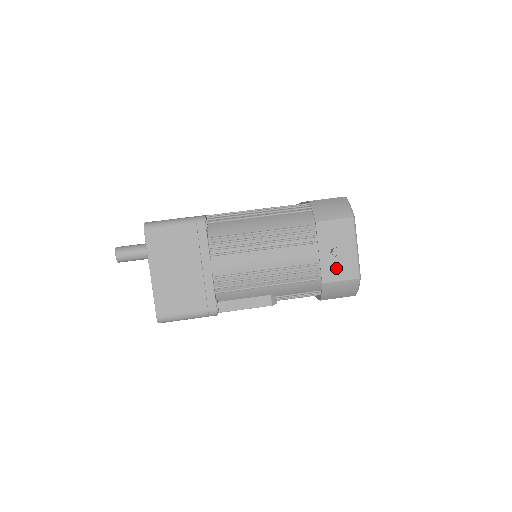
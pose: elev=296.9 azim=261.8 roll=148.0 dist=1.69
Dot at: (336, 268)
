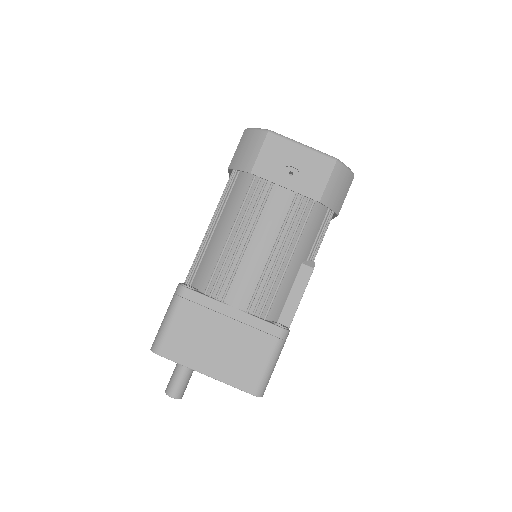
Dot at: (311, 179)
